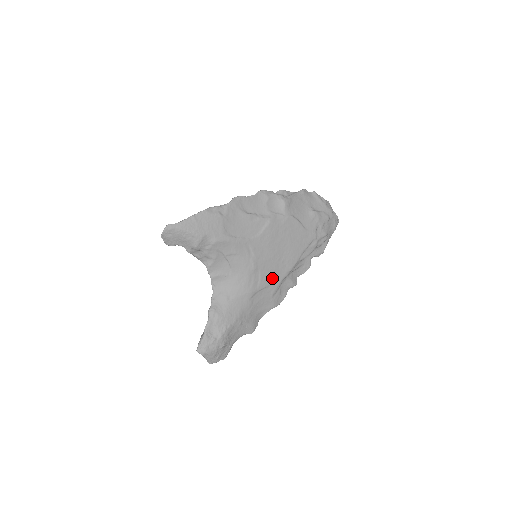
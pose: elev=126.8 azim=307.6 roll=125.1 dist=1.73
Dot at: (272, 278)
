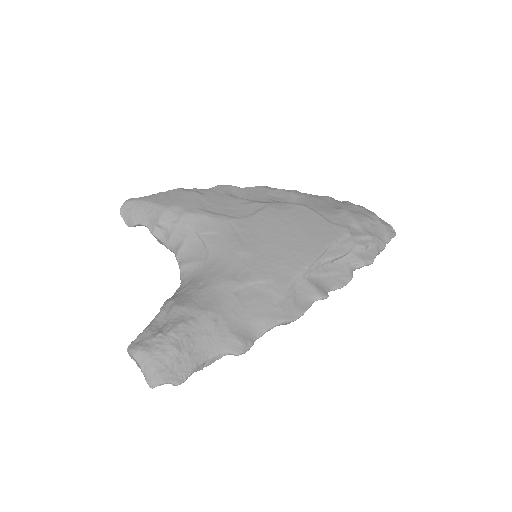
Dot at: (274, 271)
